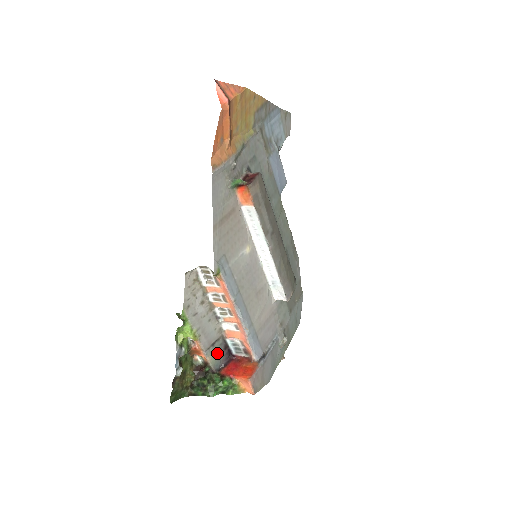
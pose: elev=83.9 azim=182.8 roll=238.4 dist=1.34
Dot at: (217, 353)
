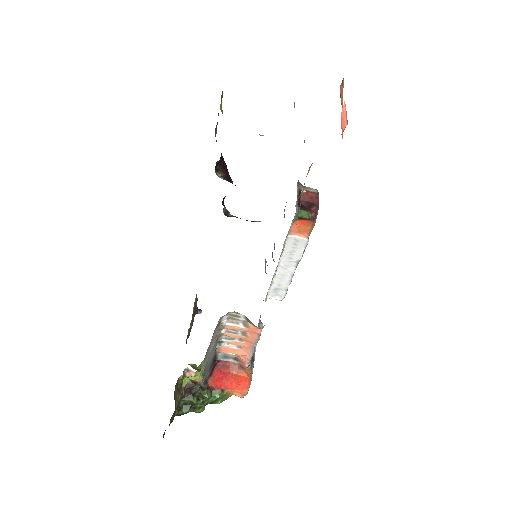
Dot at: (208, 369)
